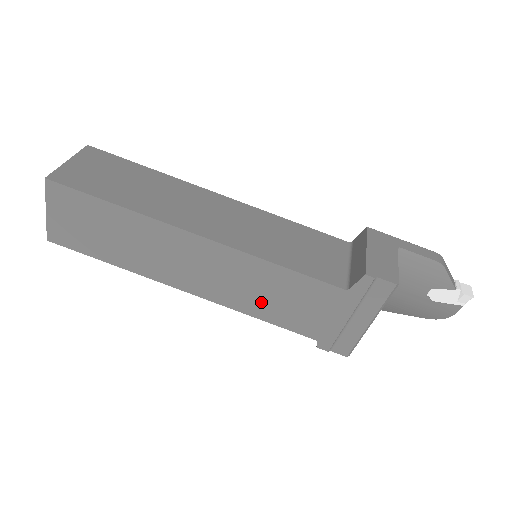
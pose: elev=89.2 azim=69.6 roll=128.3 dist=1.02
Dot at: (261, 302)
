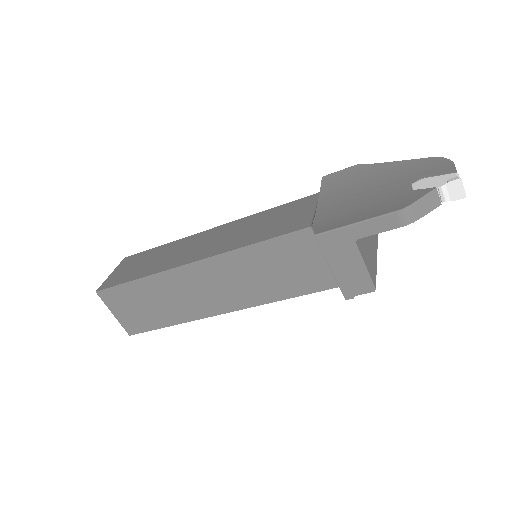
Dot at: occluded
